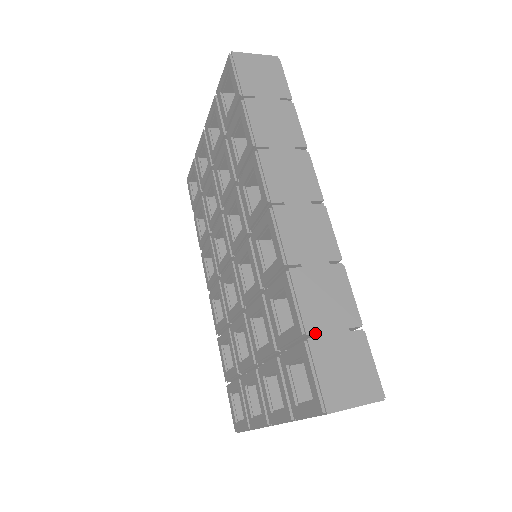
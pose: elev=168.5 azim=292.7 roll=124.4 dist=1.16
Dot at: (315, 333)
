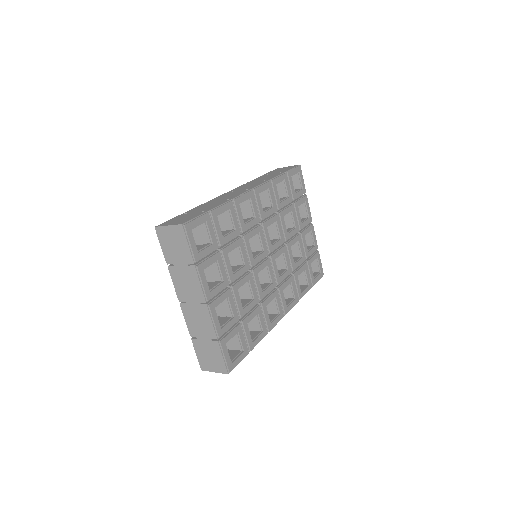
Dot at: (186, 213)
